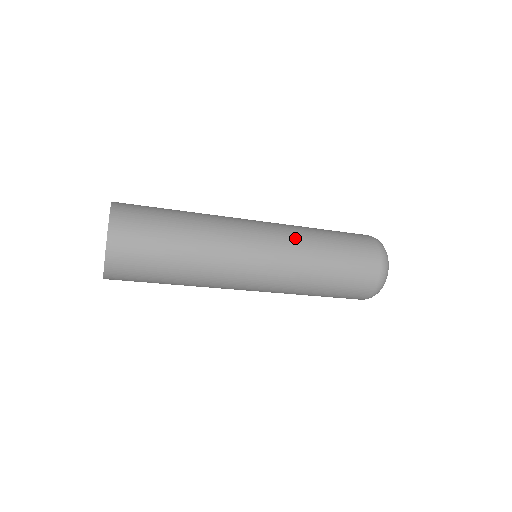
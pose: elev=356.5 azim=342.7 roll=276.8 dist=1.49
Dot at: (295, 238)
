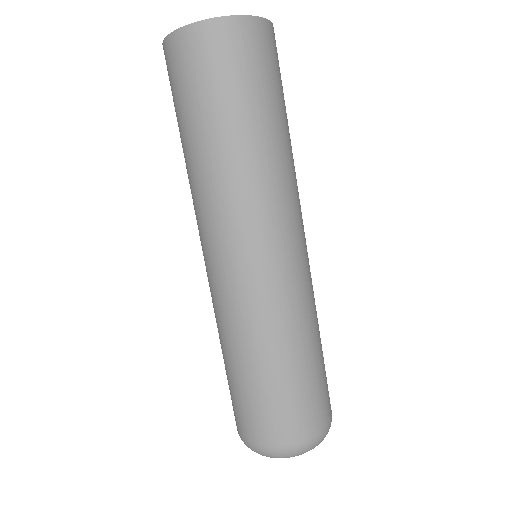
Dot at: occluded
